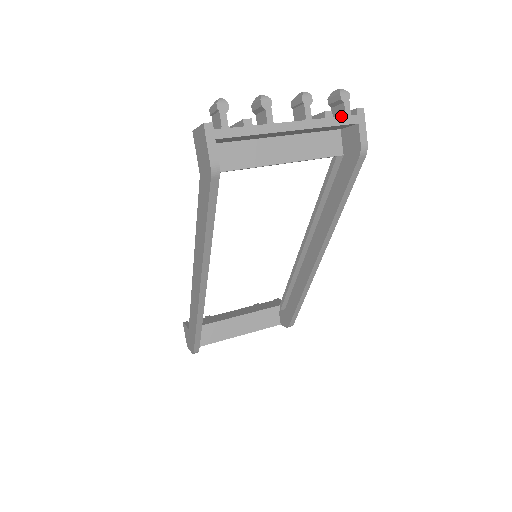
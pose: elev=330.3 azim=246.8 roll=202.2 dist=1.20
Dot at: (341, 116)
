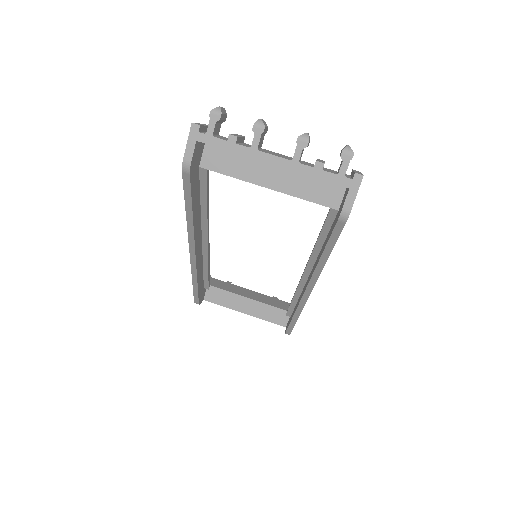
Dot at: (333, 173)
